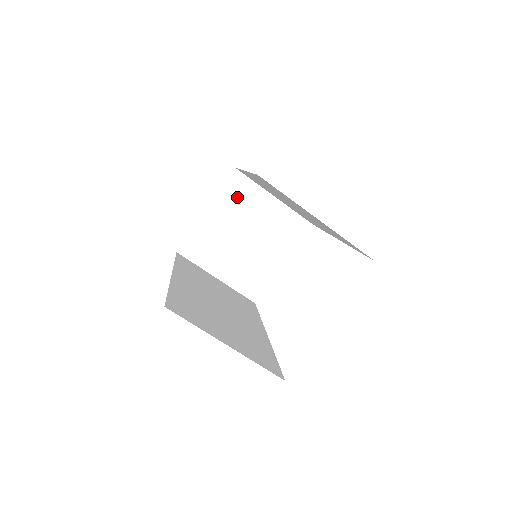
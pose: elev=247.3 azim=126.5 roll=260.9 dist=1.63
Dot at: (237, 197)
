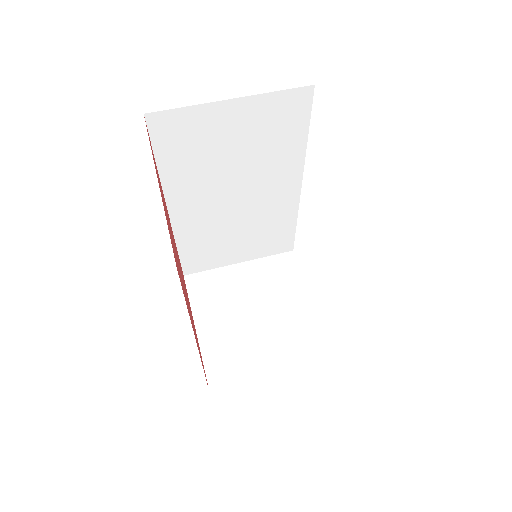
Dot at: (210, 293)
